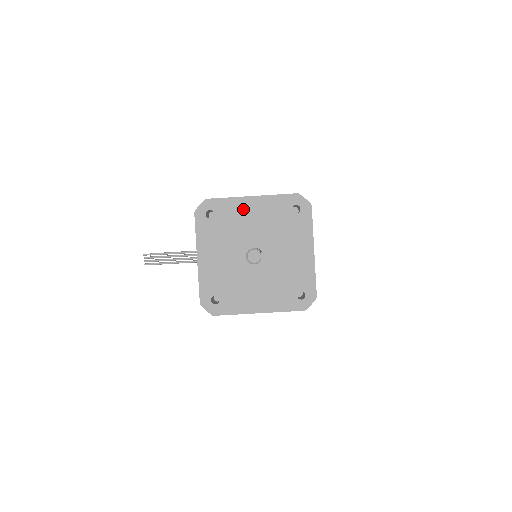
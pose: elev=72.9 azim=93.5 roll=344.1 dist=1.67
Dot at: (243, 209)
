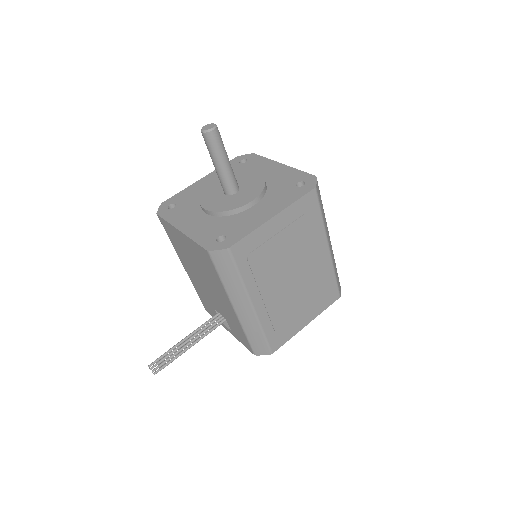
Dot at: (199, 187)
